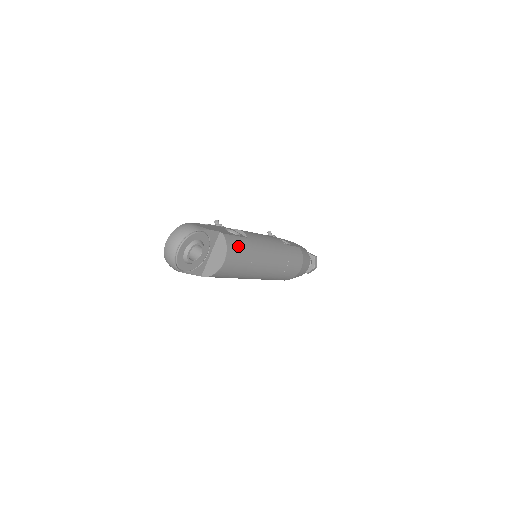
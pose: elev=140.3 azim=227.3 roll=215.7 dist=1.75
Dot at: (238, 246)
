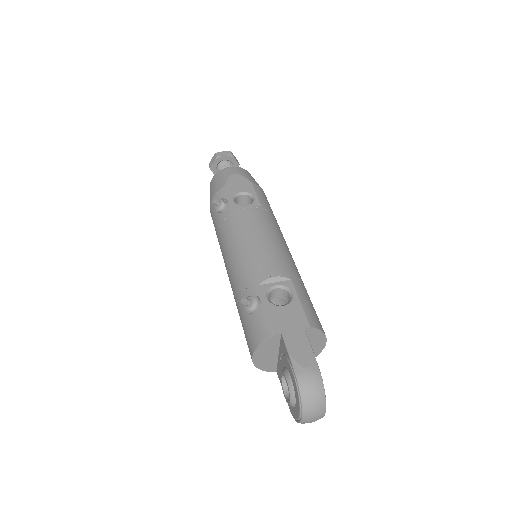
Dot at: (312, 309)
